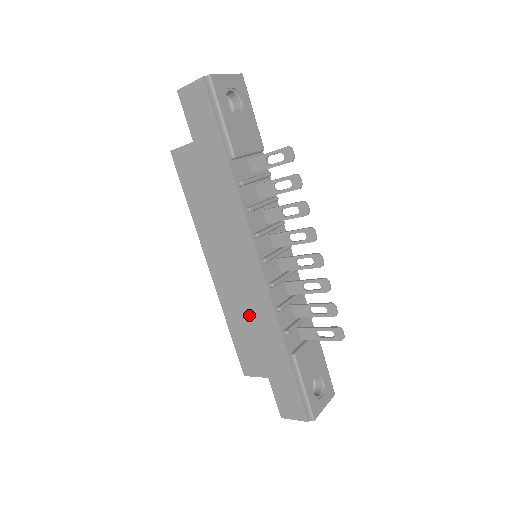
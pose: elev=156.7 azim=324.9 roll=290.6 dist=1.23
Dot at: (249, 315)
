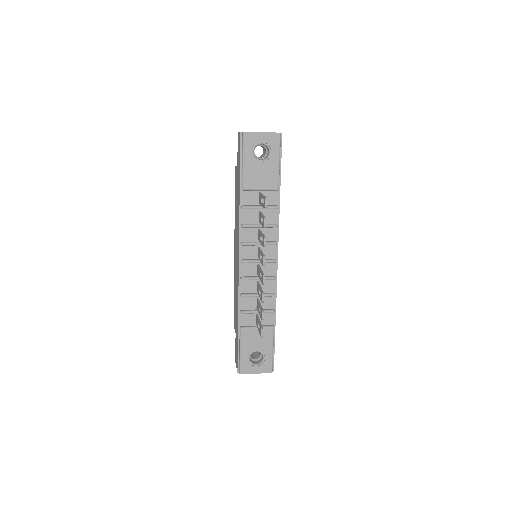
Dot at: (236, 289)
